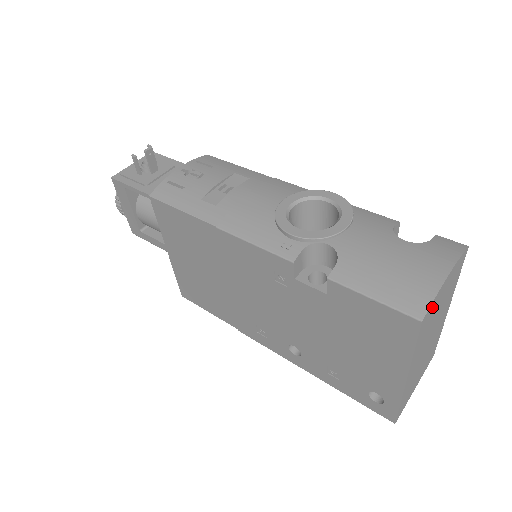
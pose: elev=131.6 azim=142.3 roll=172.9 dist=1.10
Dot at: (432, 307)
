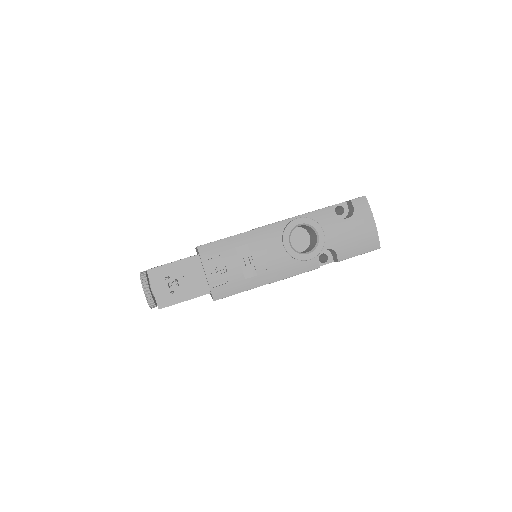
Dot at: occluded
